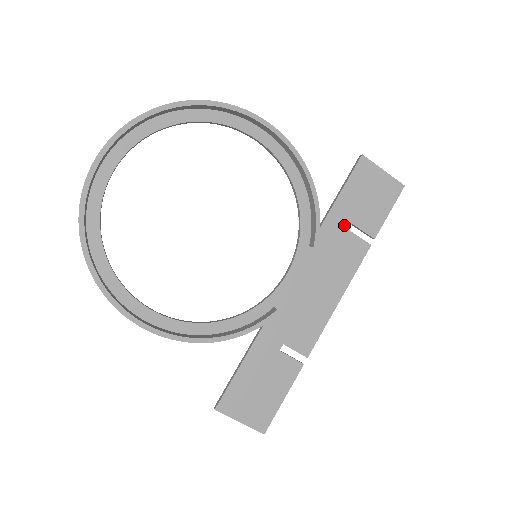
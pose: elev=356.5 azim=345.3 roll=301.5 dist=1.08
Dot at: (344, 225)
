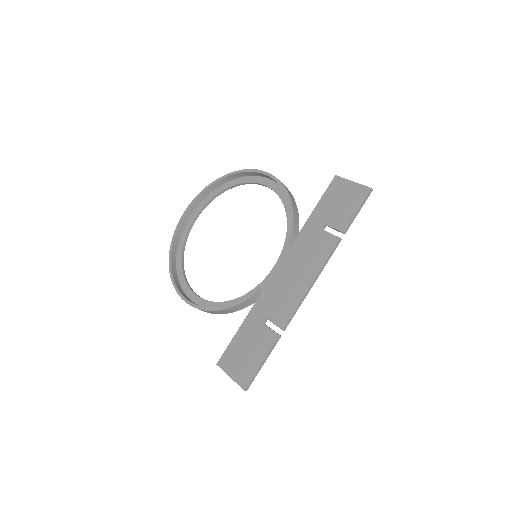
Dot at: (319, 226)
